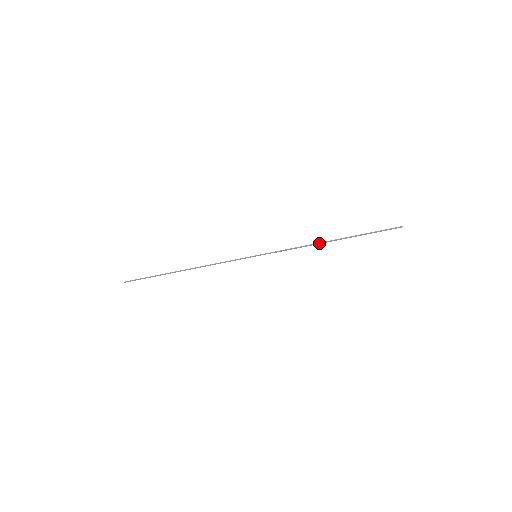
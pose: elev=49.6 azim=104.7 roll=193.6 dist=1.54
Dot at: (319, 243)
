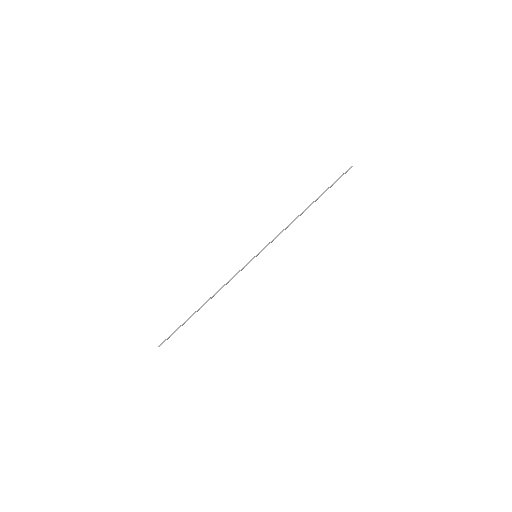
Dot at: occluded
